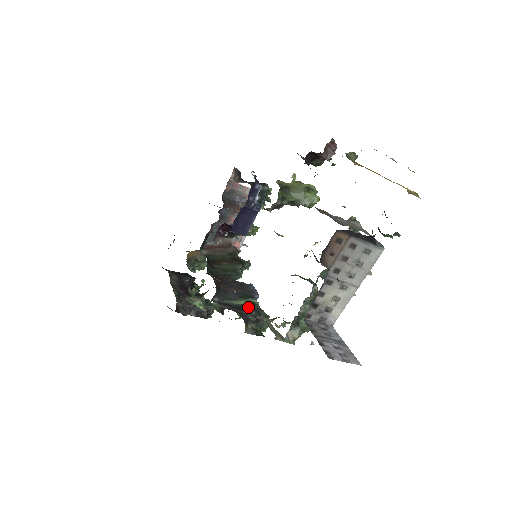
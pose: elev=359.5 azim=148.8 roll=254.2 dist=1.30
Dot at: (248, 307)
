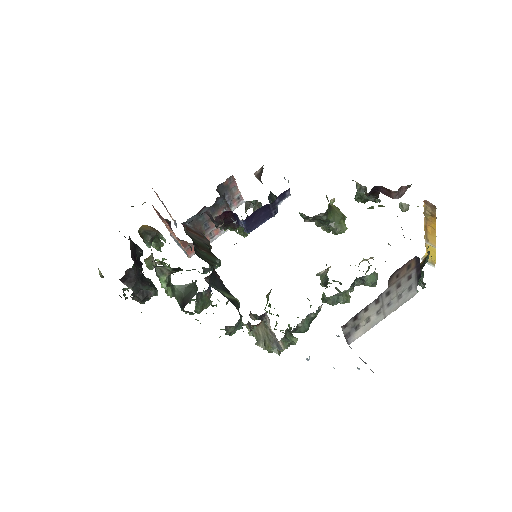
Dot at: (233, 302)
